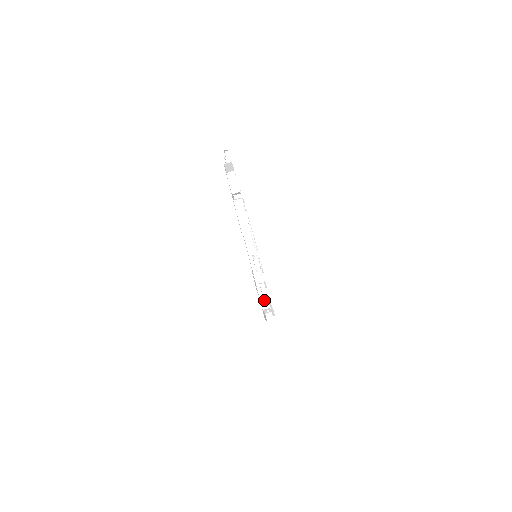
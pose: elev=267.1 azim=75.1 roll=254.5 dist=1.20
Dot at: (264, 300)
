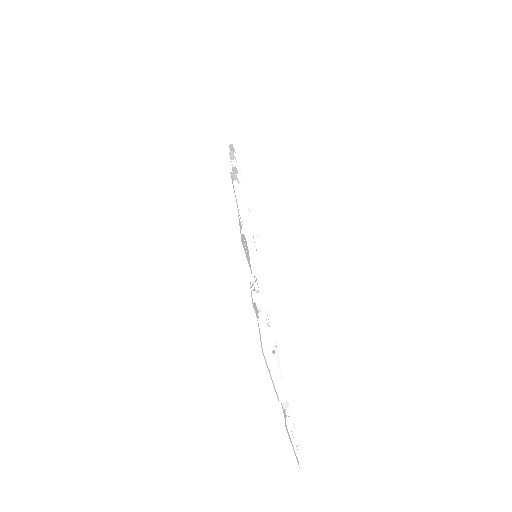
Dot at: (299, 453)
